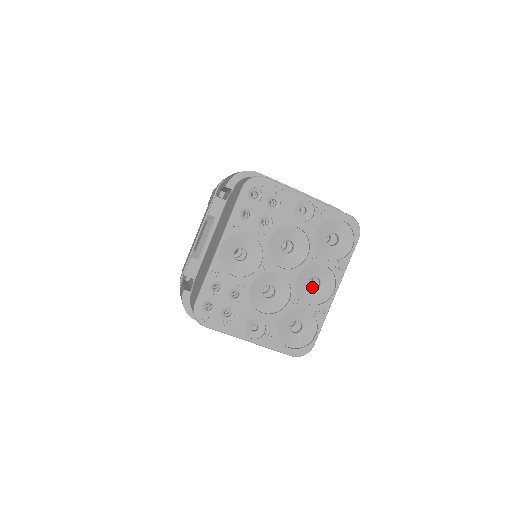
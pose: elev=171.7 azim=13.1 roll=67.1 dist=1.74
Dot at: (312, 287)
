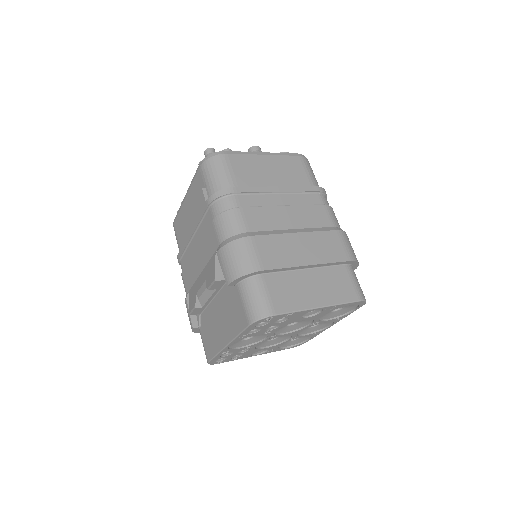
Dot at: occluded
